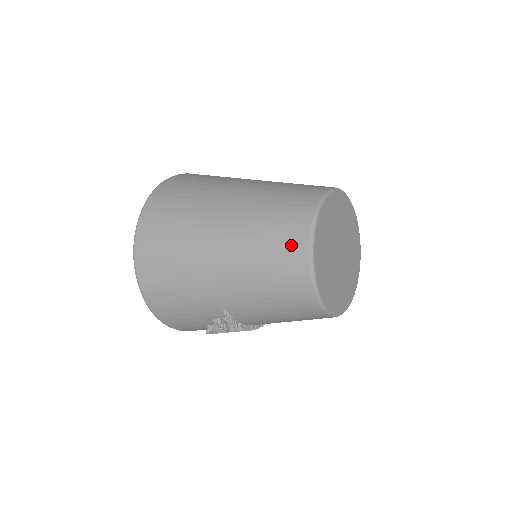
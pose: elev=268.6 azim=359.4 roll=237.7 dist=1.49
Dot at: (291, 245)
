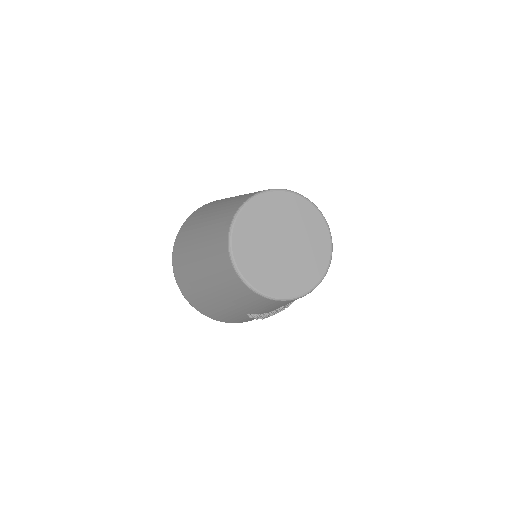
Dot at: (230, 276)
